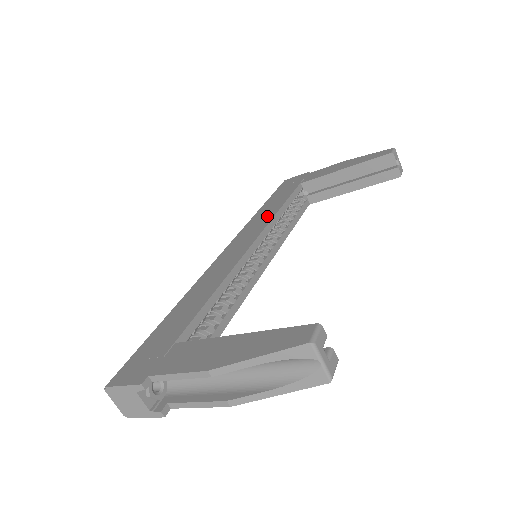
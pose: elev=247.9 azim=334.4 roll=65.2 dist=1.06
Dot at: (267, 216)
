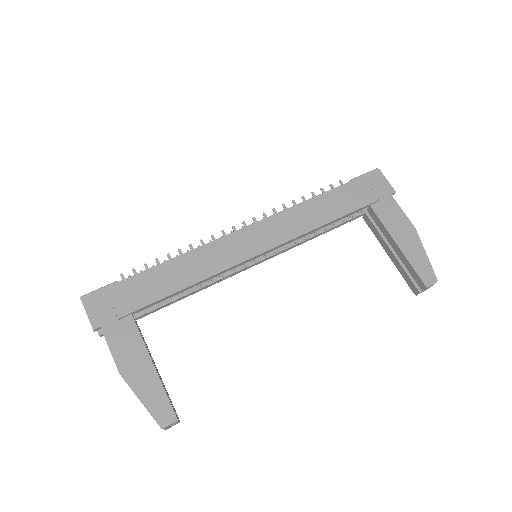
Dot at: (303, 224)
